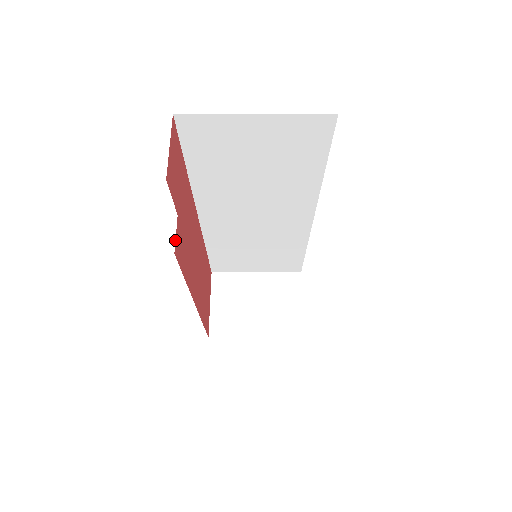
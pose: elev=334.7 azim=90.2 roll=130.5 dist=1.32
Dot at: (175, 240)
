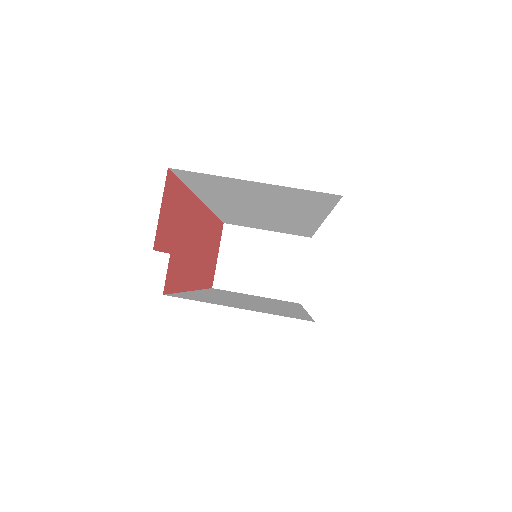
Dot at: (165, 281)
